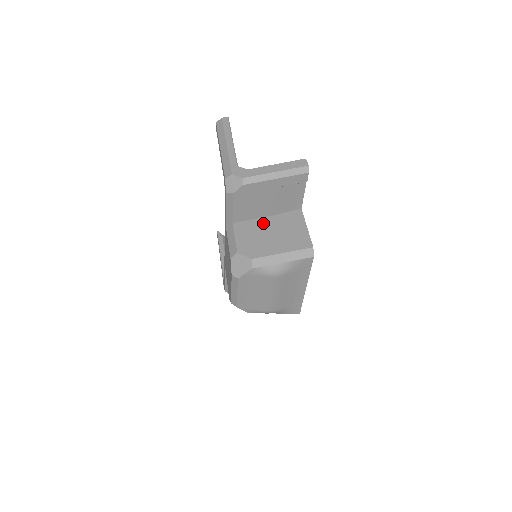
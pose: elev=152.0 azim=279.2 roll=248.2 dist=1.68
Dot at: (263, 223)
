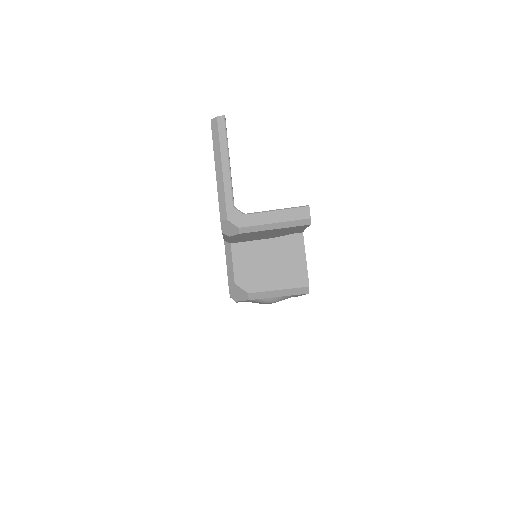
Dot at: (262, 248)
